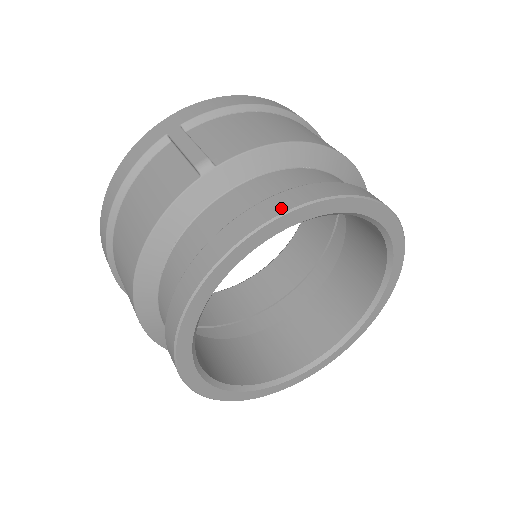
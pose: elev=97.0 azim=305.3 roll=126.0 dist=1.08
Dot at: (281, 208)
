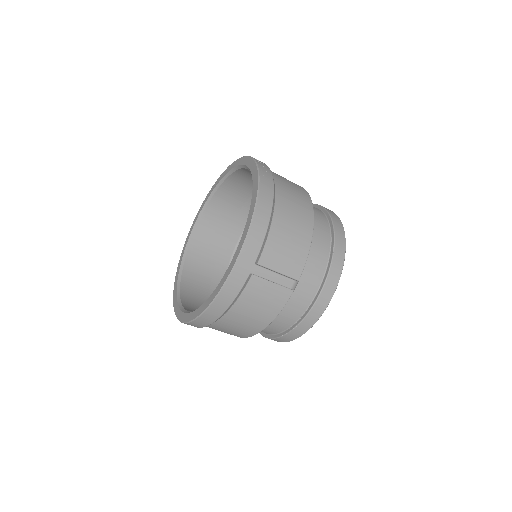
Dot at: (336, 282)
